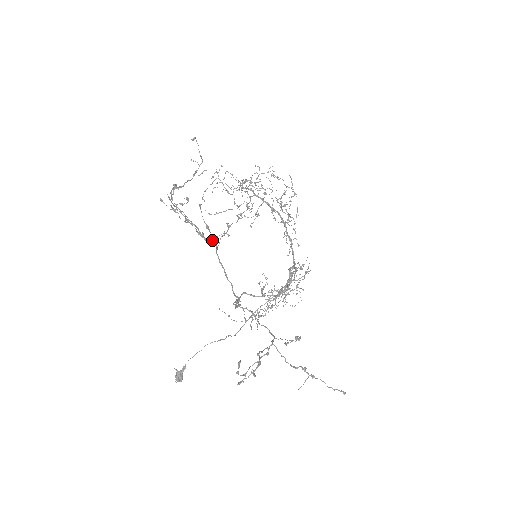
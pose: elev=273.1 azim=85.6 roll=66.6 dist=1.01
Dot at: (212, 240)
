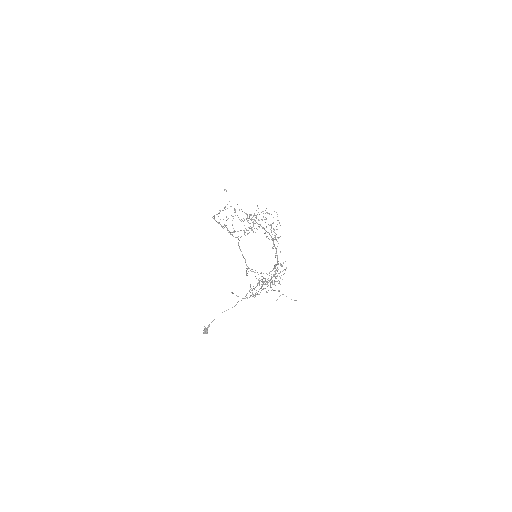
Dot at: (237, 237)
